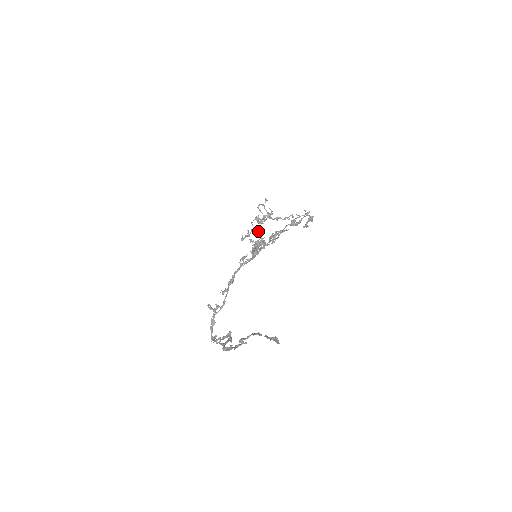
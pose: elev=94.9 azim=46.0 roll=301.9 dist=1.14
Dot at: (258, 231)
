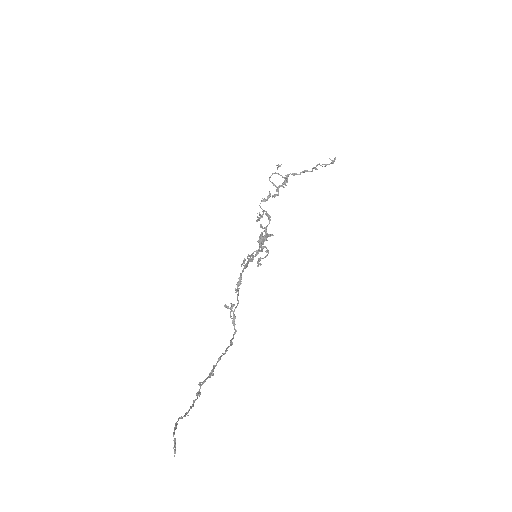
Dot at: (267, 214)
